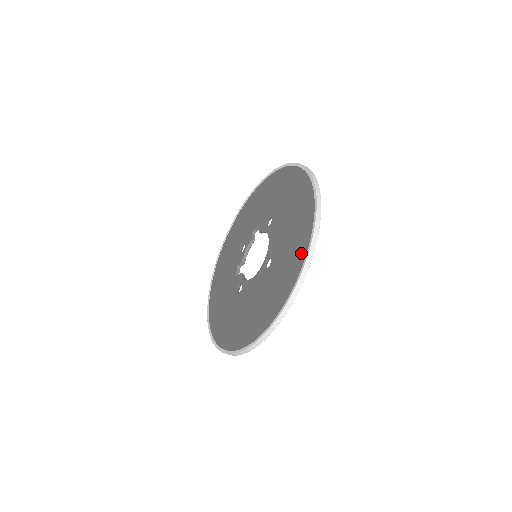
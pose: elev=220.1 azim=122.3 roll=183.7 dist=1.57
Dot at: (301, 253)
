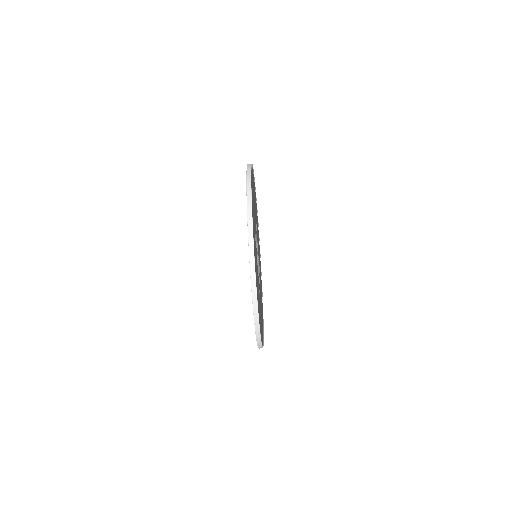
Dot at: occluded
